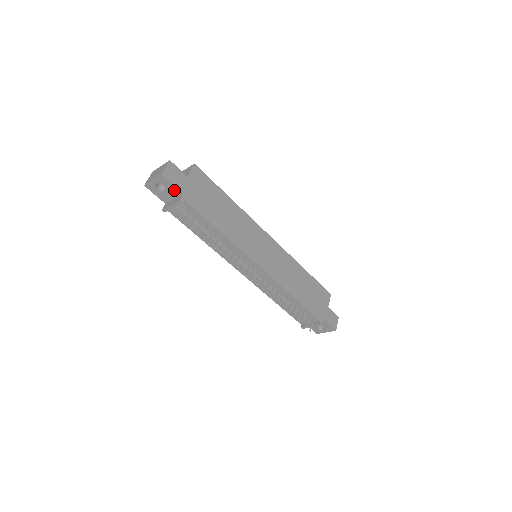
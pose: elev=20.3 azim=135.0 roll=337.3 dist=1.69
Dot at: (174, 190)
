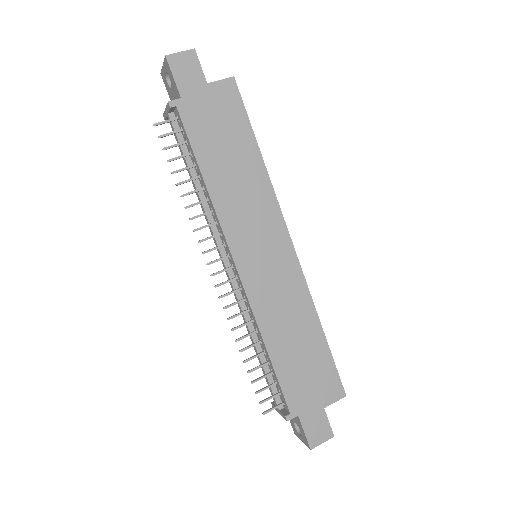
Dot at: (176, 89)
